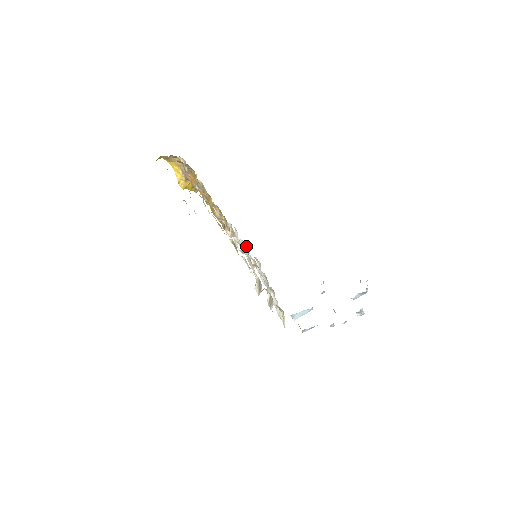
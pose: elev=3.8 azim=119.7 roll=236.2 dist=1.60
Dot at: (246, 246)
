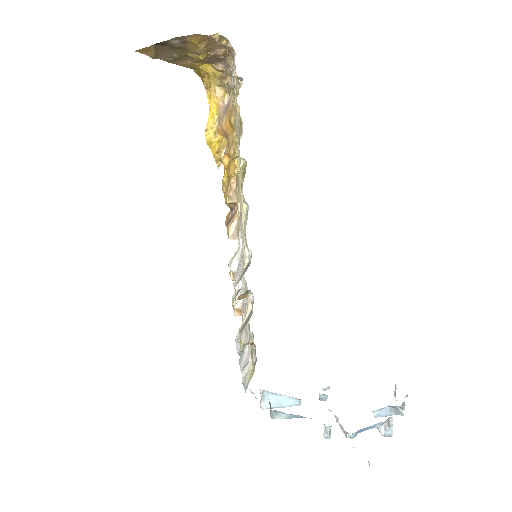
Dot at: occluded
